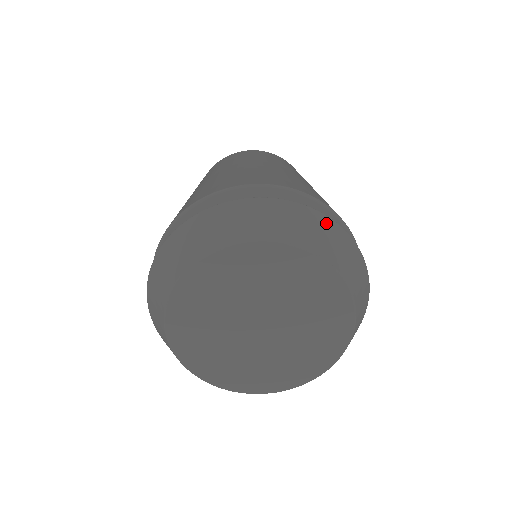
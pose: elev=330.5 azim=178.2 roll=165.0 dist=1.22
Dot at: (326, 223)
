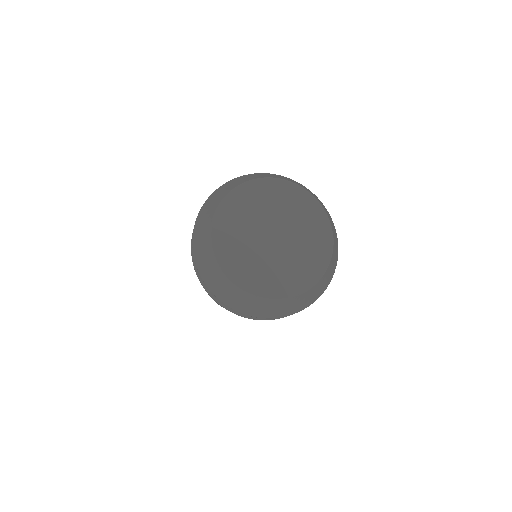
Dot at: (311, 192)
